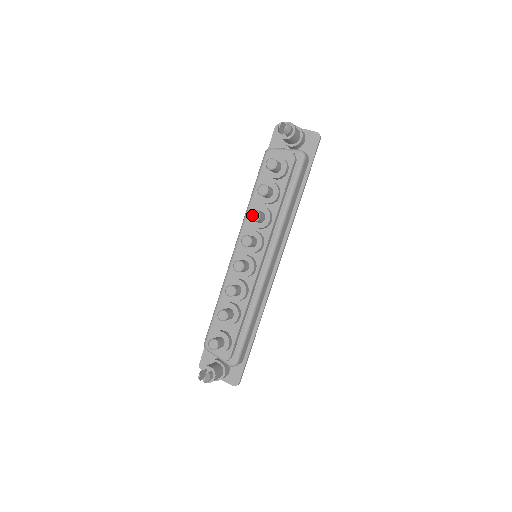
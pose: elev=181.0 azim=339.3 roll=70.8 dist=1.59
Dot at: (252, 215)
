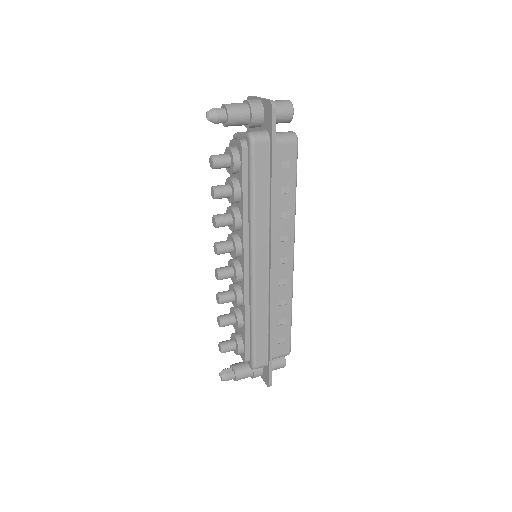
Dot at: (213, 221)
